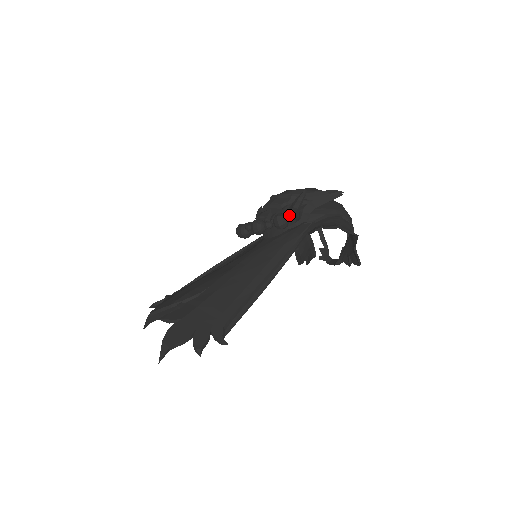
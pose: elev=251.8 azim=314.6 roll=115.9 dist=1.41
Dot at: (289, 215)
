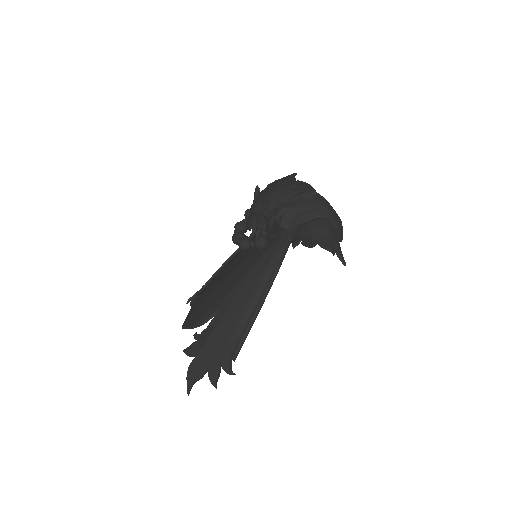
Dot at: occluded
